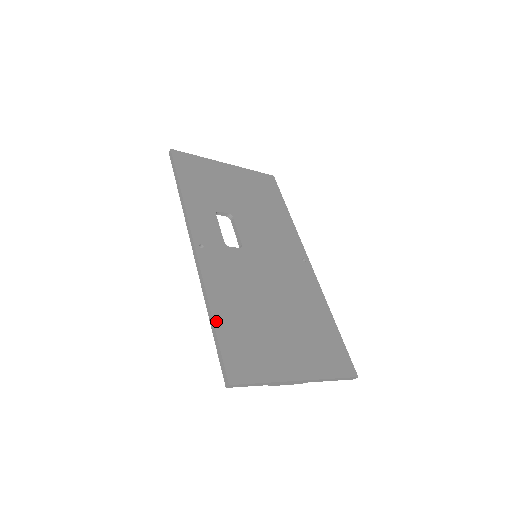
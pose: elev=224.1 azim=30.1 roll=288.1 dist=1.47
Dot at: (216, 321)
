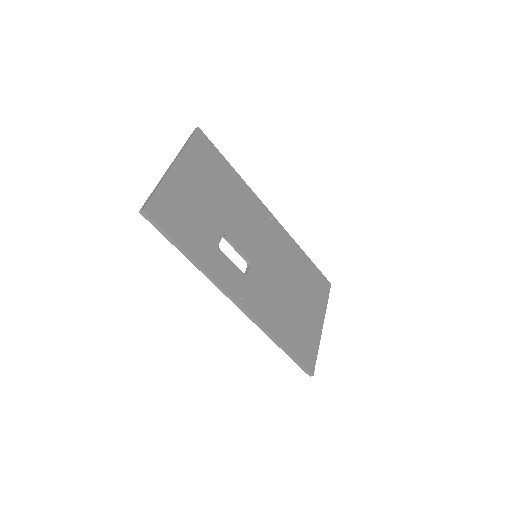
Dot at: (286, 347)
